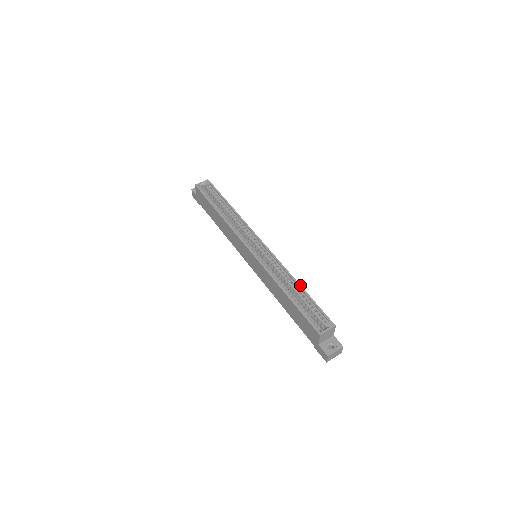
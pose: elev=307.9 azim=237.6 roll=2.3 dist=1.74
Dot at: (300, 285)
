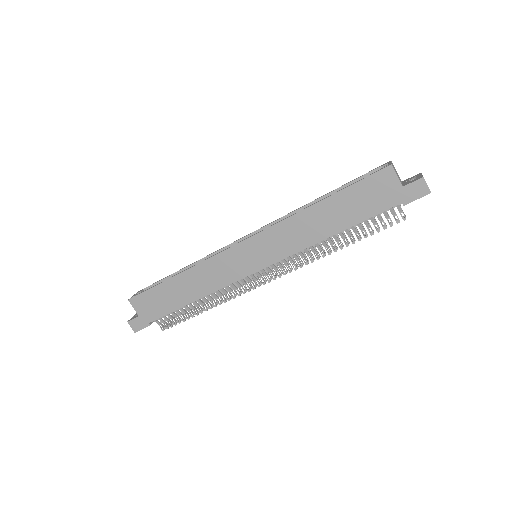
Dot at: (322, 196)
